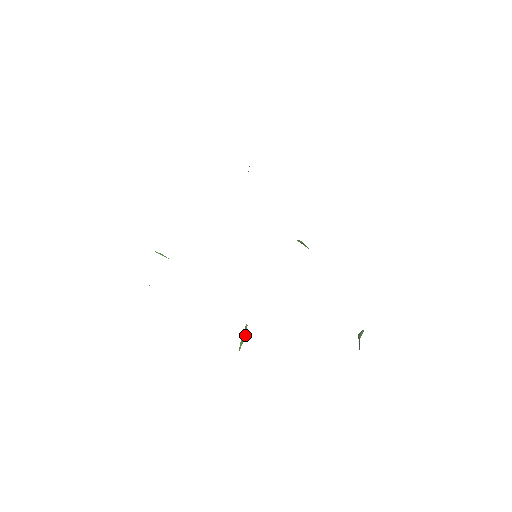
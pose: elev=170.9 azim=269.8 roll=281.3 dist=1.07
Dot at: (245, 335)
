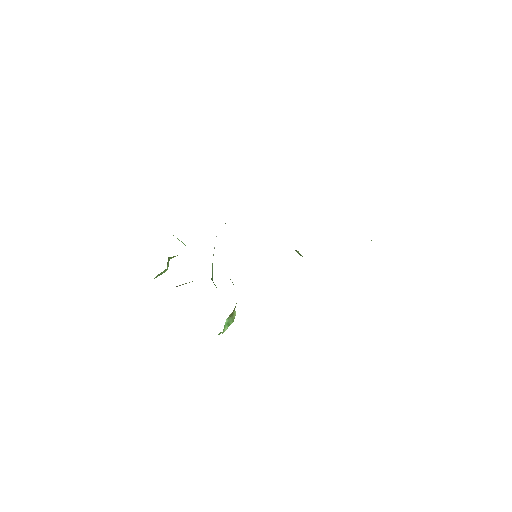
Dot at: (232, 321)
